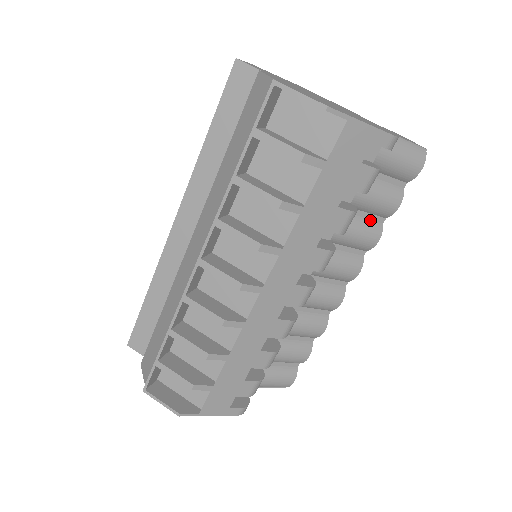
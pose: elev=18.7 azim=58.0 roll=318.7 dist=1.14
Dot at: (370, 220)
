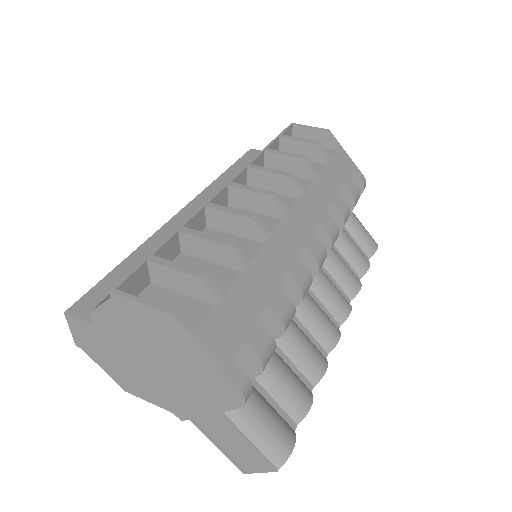
Dot at: (350, 269)
